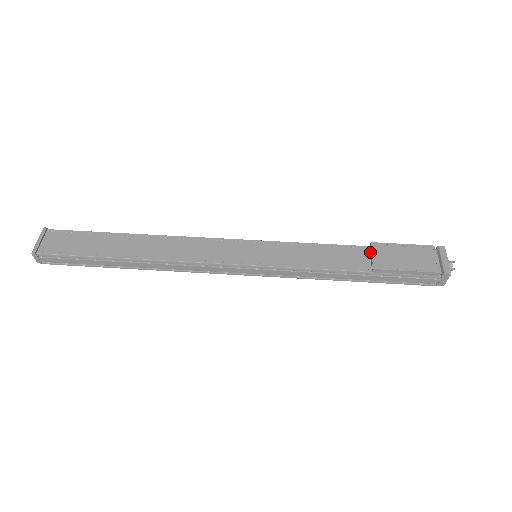
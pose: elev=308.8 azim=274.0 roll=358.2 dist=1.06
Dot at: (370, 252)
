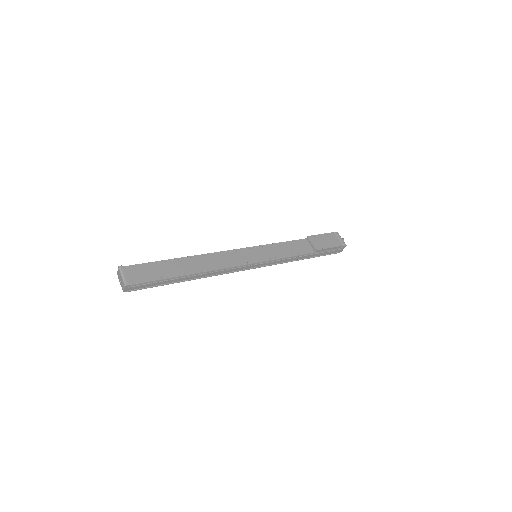
Dot at: (309, 242)
